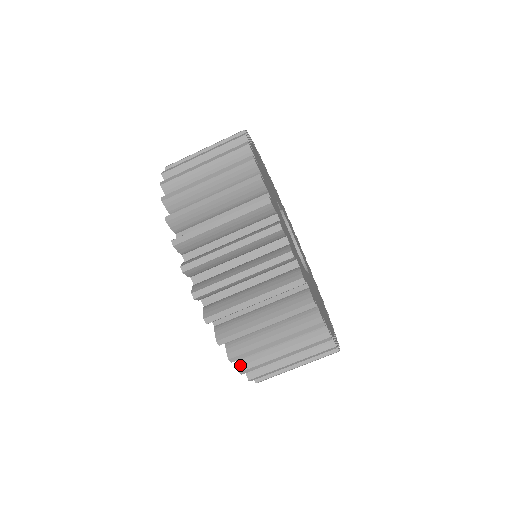
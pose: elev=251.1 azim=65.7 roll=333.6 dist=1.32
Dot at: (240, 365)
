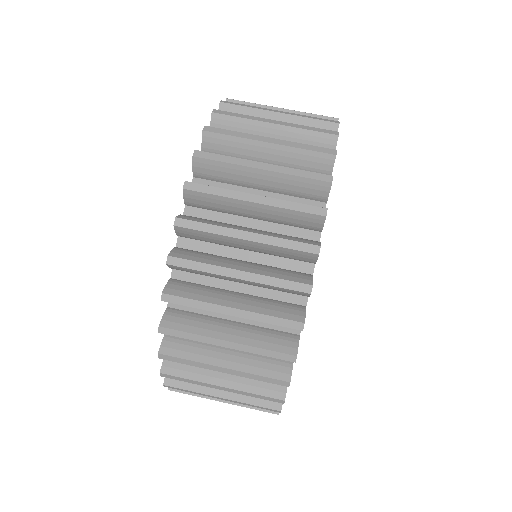
Dot at: (201, 153)
